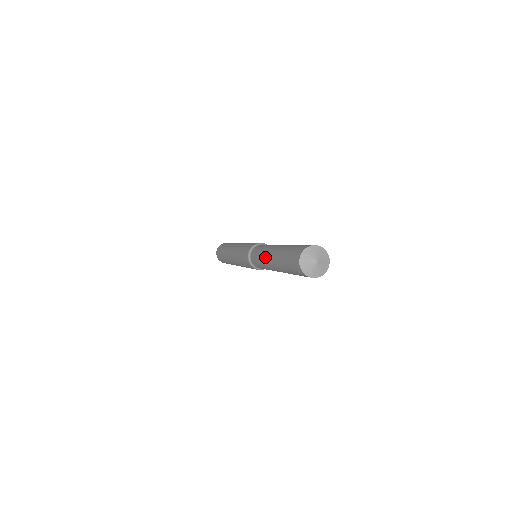
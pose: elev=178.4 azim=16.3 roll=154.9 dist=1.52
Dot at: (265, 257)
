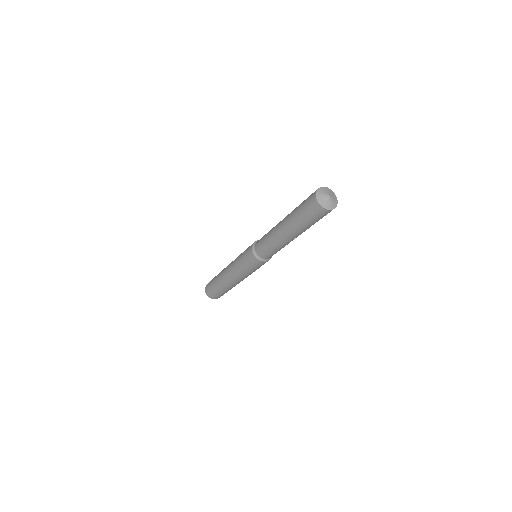
Dot at: (274, 228)
